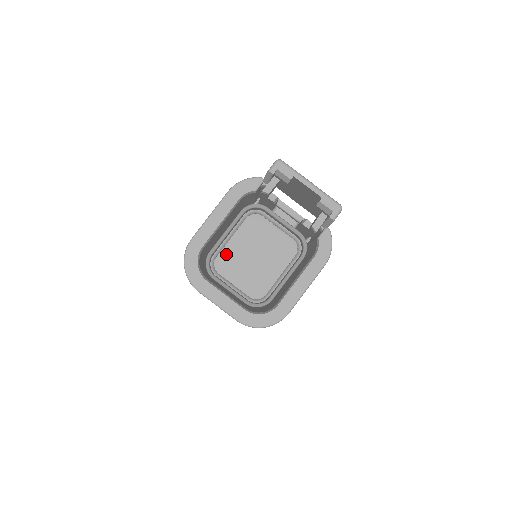
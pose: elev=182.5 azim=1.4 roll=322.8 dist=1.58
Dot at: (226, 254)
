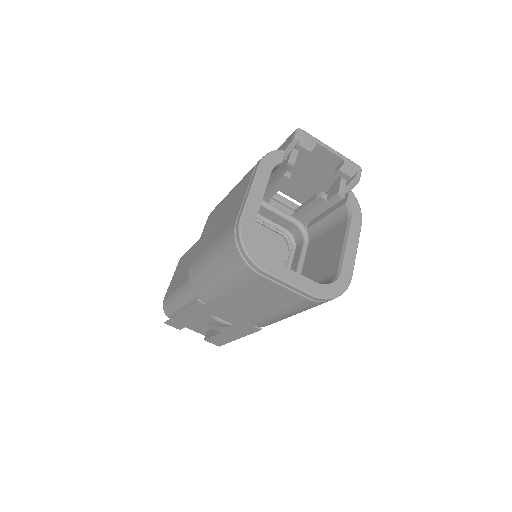
Dot at: occluded
